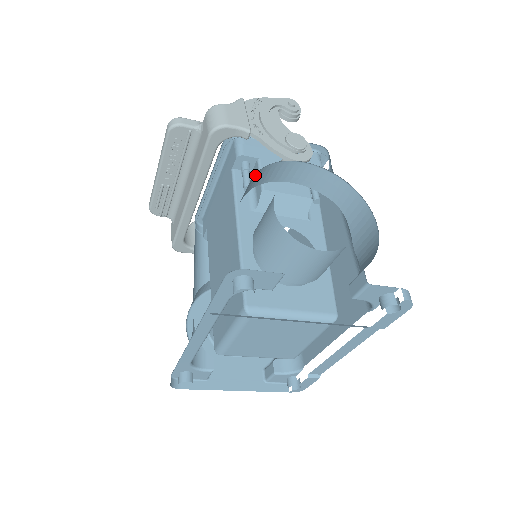
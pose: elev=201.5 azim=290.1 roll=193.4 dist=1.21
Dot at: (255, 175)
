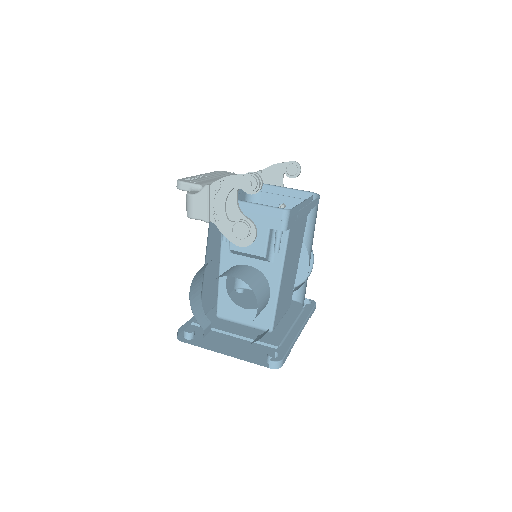
Dot at: occluded
